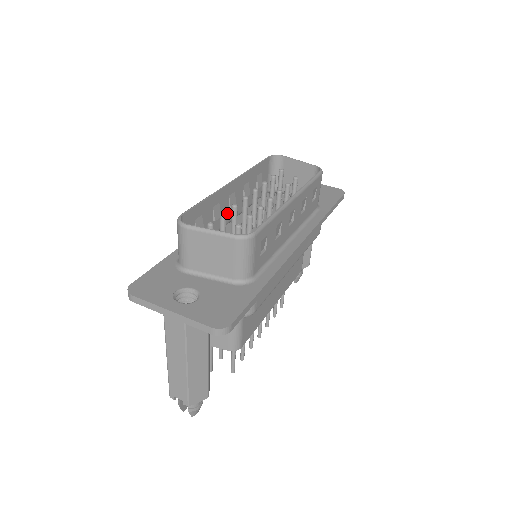
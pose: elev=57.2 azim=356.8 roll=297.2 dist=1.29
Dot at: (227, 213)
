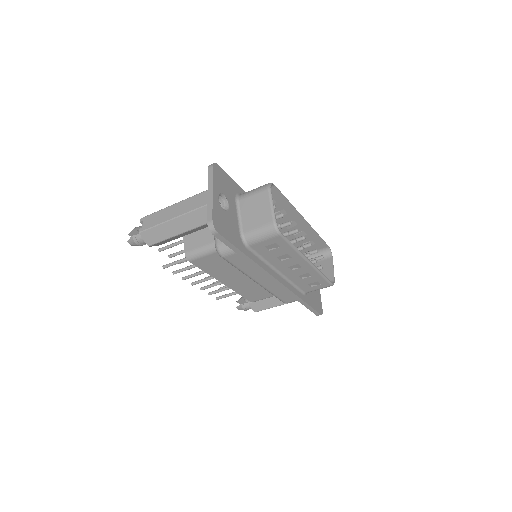
Dot at: occluded
